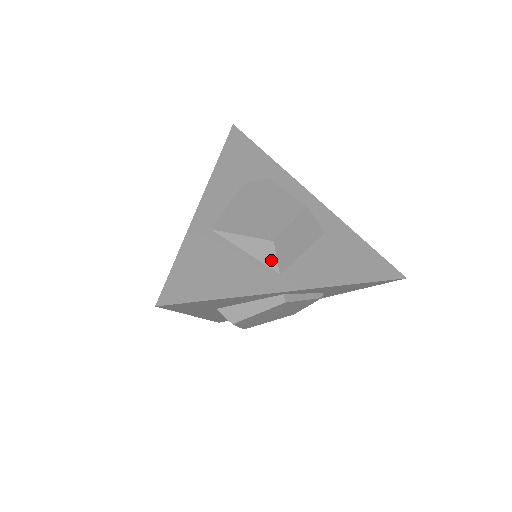
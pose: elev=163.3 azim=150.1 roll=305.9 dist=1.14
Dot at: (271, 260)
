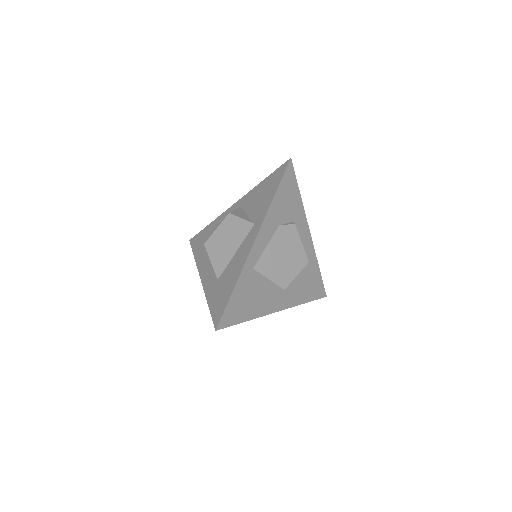
Dot at: (276, 295)
